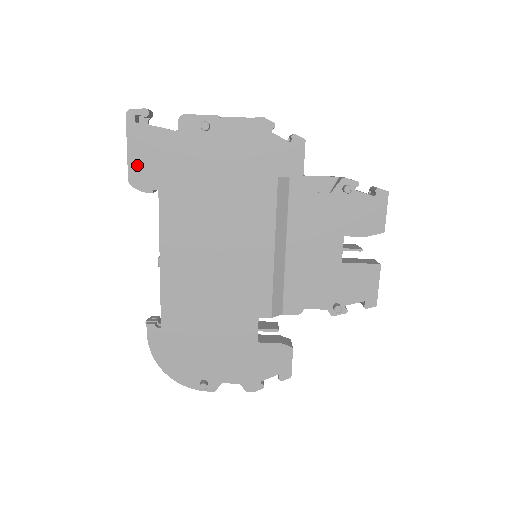
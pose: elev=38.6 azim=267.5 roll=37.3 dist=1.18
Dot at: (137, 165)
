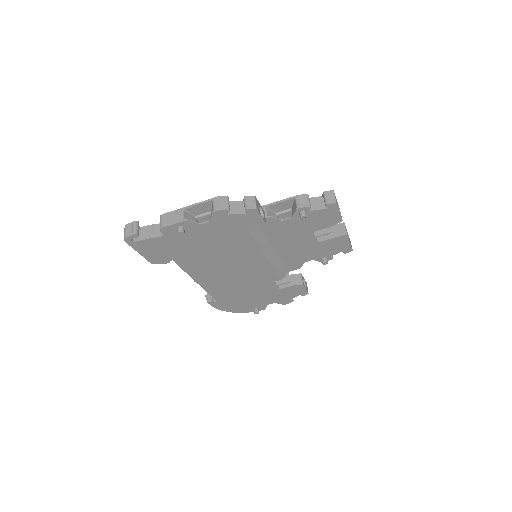
Dot at: (150, 256)
